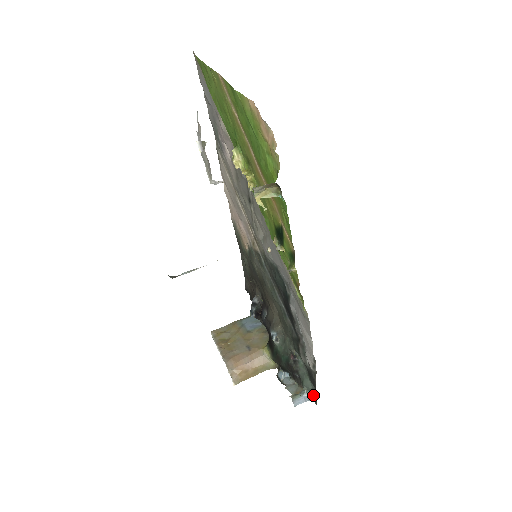
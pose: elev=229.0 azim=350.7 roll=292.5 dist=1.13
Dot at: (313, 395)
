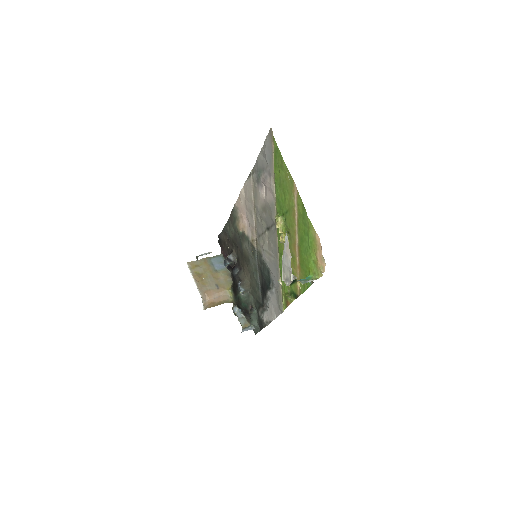
Dot at: (256, 329)
